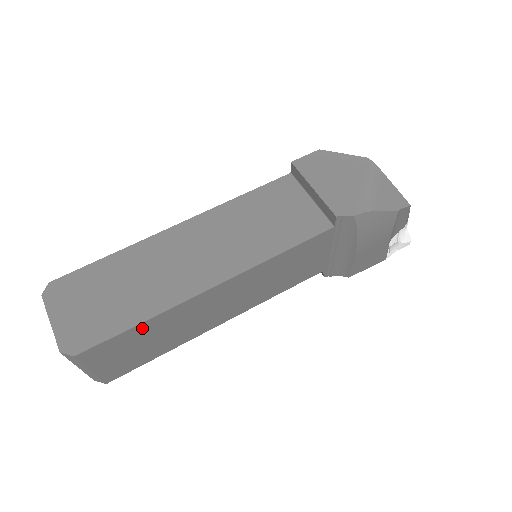
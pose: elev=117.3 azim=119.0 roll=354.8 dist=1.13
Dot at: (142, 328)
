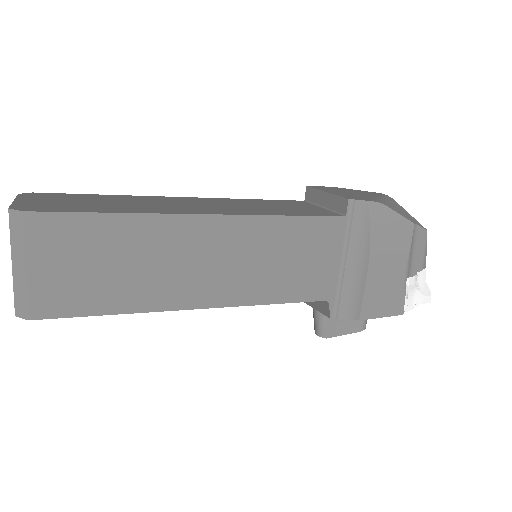
Dot at: (112, 225)
